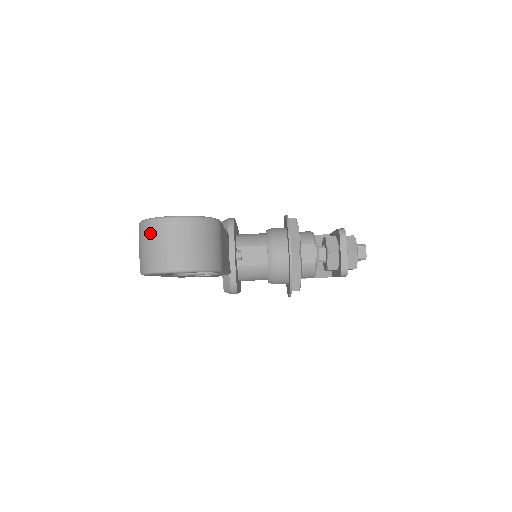
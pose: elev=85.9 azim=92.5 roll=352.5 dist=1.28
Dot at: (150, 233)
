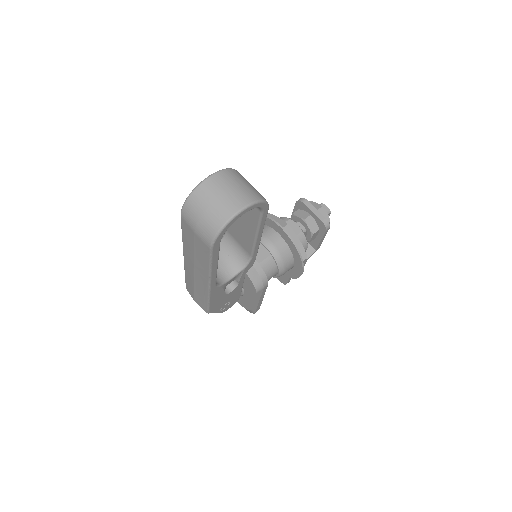
Dot at: (201, 198)
